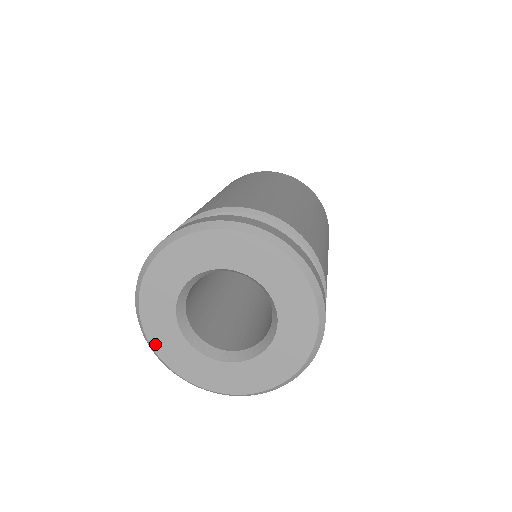
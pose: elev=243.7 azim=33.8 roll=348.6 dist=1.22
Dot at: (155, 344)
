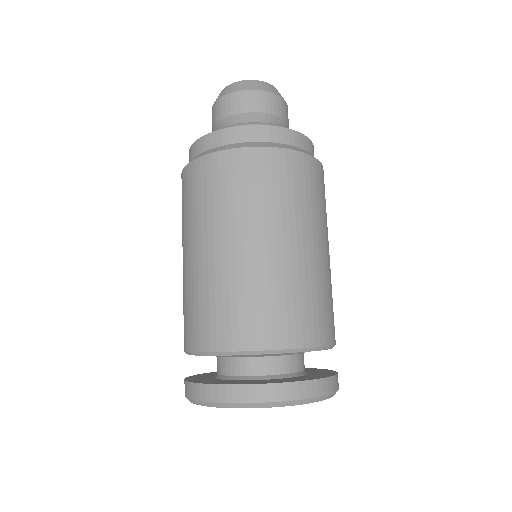
Dot at: occluded
